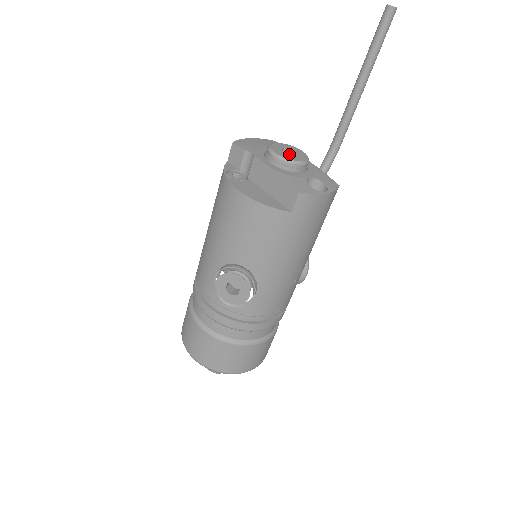
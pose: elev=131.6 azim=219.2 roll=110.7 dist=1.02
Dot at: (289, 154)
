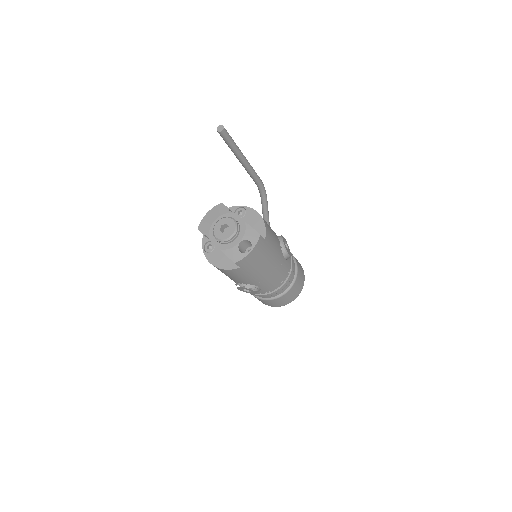
Dot at: (227, 225)
